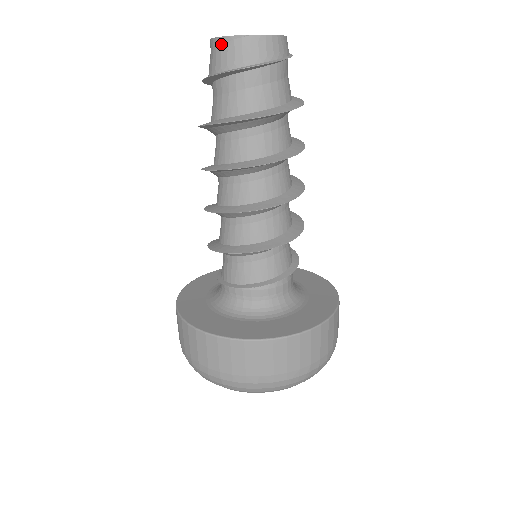
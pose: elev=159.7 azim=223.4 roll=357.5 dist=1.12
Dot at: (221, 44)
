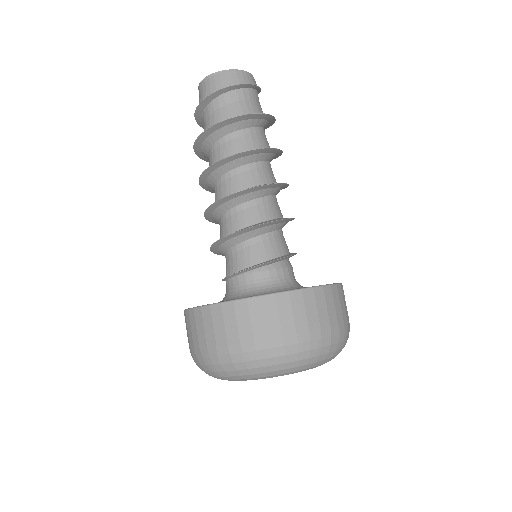
Dot at: (205, 82)
